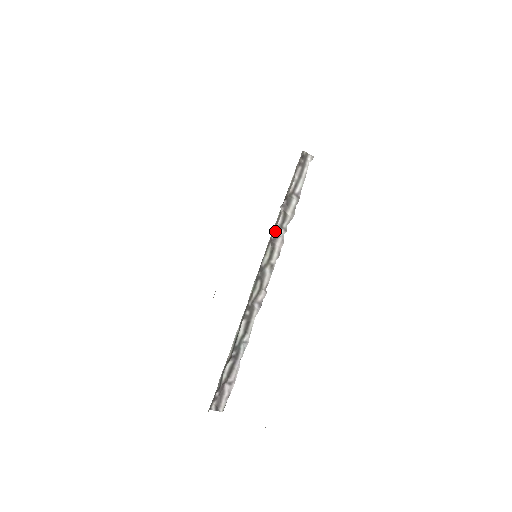
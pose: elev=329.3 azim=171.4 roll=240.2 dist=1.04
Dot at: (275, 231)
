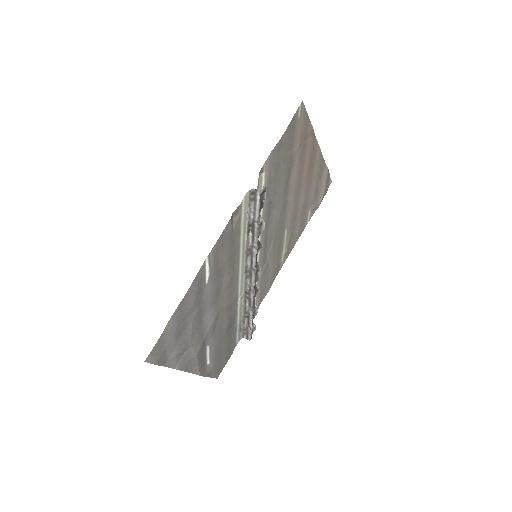
Dot at: (250, 248)
